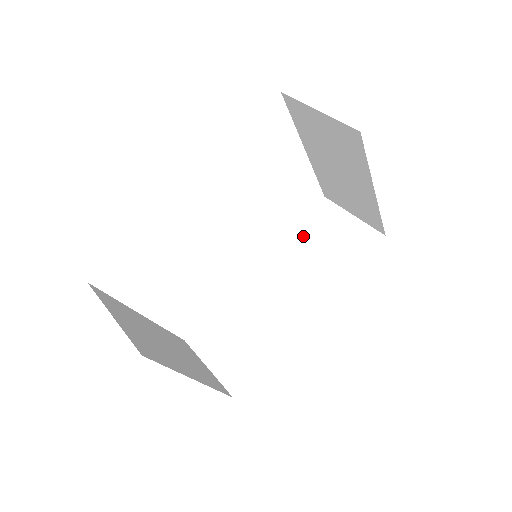
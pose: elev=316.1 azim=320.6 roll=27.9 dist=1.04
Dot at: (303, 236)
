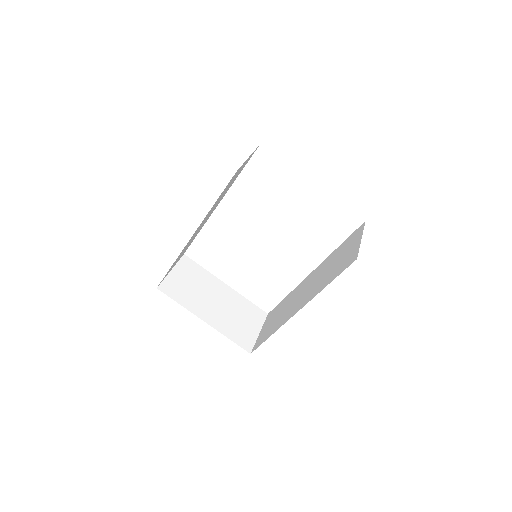
Dot at: (337, 253)
